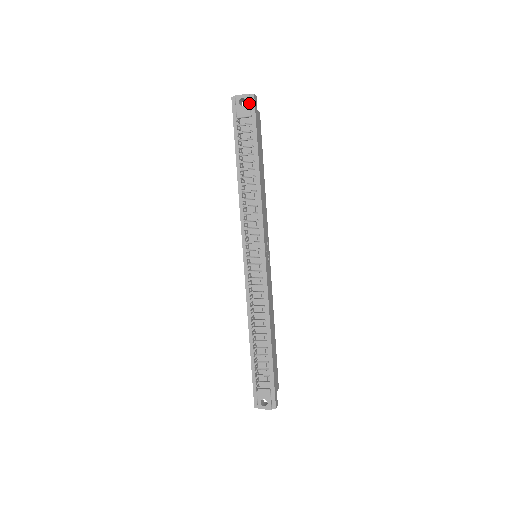
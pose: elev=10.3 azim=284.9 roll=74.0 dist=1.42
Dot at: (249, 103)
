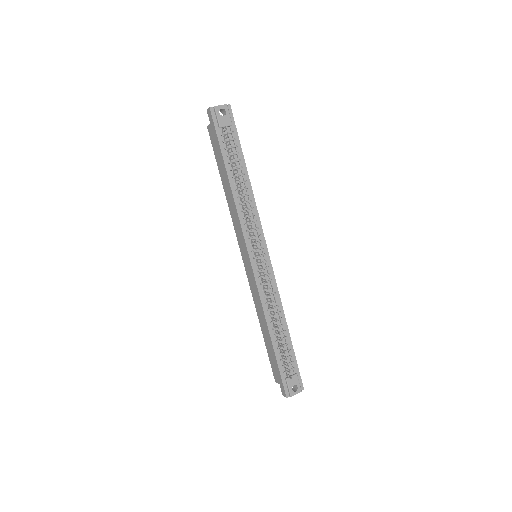
Dot at: (229, 113)
